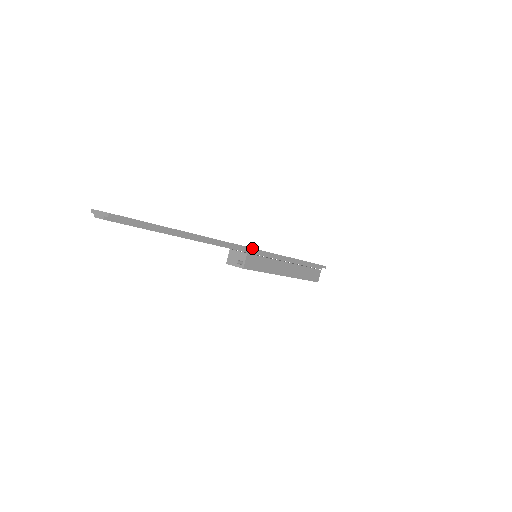
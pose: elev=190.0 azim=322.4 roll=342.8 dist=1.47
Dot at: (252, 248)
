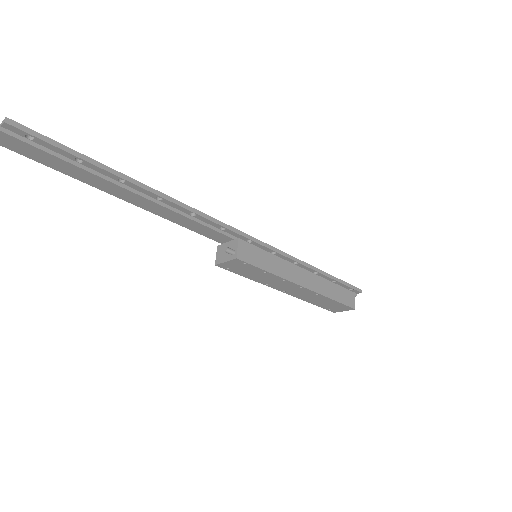
Dot at: (245, 233)
